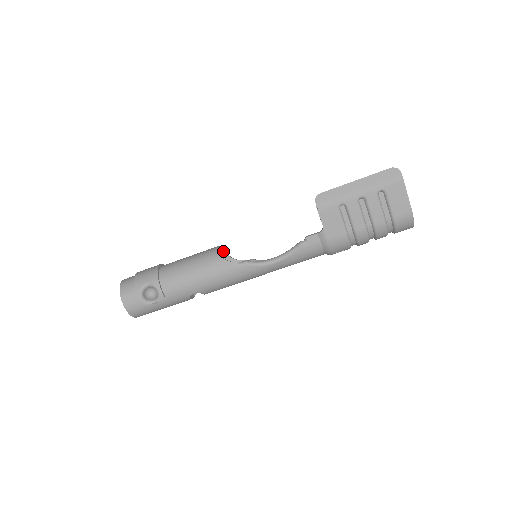
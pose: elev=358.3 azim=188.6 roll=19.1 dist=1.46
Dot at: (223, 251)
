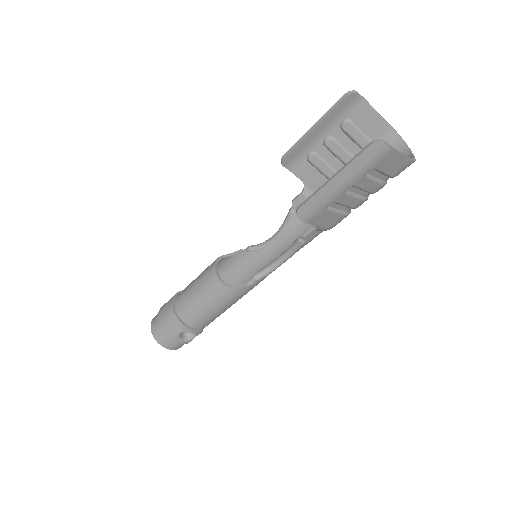
Dot at: (218, 261)
